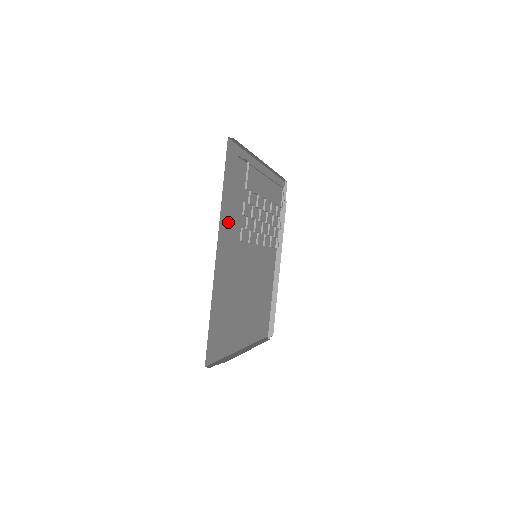
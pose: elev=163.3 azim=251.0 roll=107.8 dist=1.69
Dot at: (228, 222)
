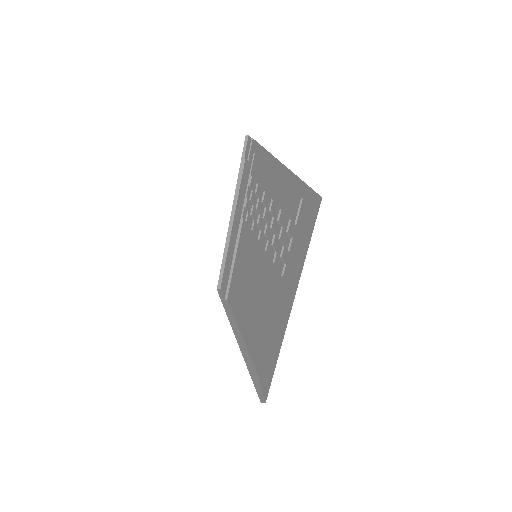
Dot at: occluded
